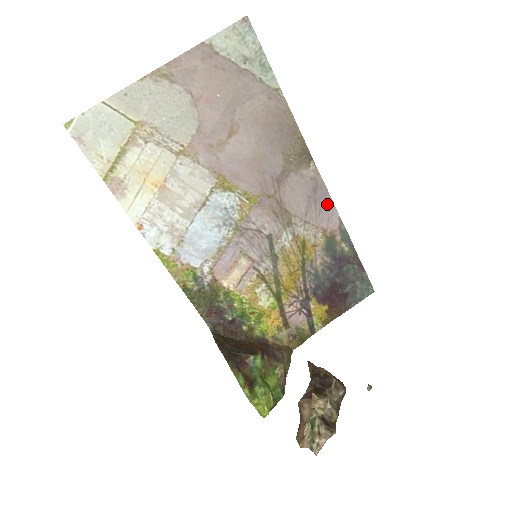
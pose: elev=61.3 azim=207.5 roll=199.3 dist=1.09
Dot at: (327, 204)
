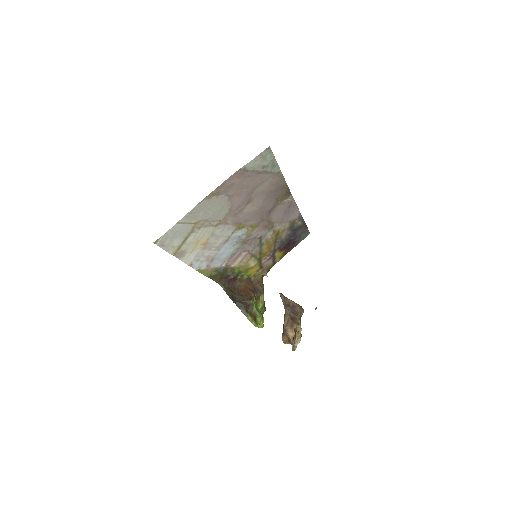
Dot at: (294, 210)
